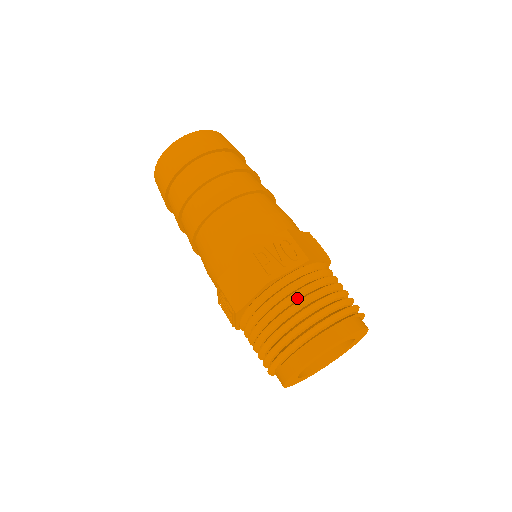
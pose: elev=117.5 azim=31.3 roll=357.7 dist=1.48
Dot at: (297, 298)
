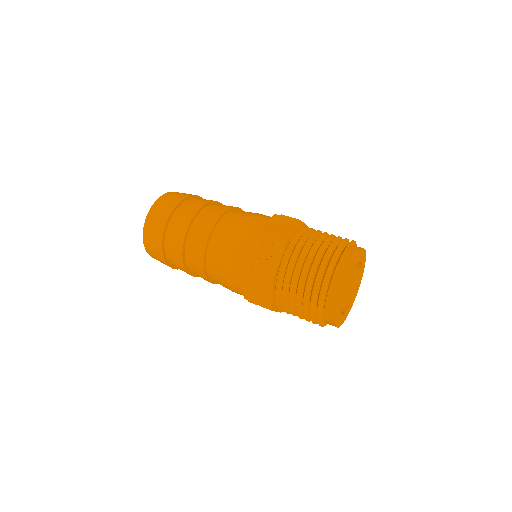
Dot at: (299, 273)
